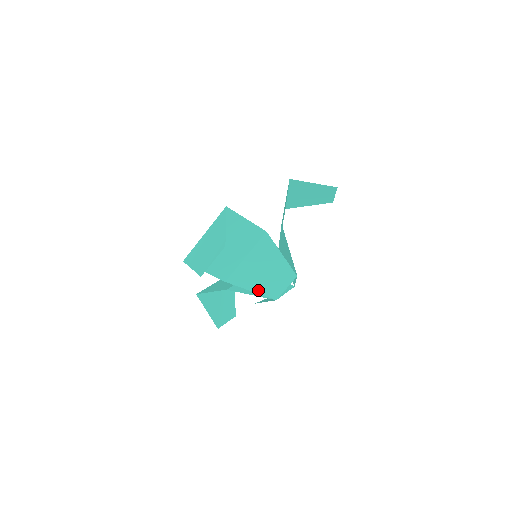
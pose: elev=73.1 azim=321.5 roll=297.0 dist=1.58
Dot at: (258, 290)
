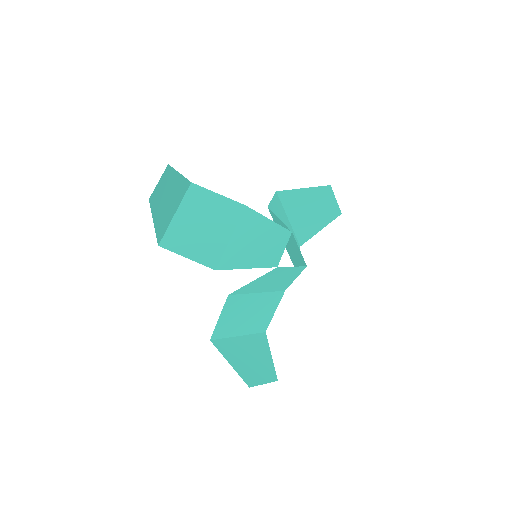
Dot at: (253, 265)
